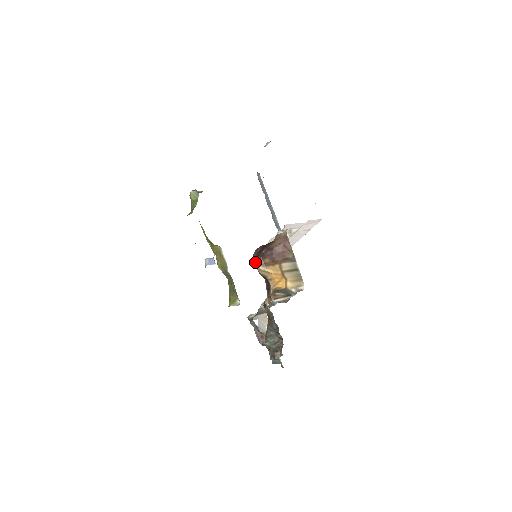
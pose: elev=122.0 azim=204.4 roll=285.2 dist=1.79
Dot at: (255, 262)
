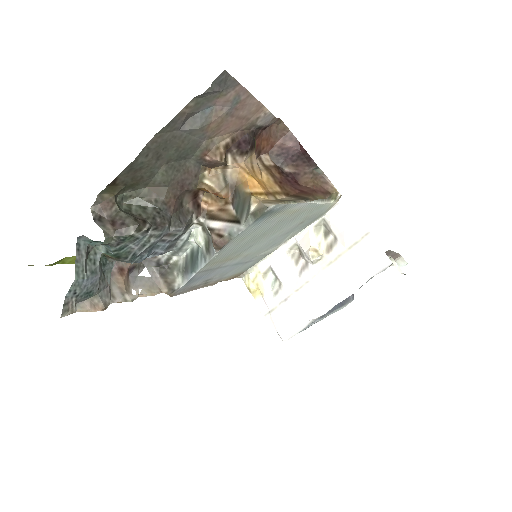
Dot at: (265, 158)
